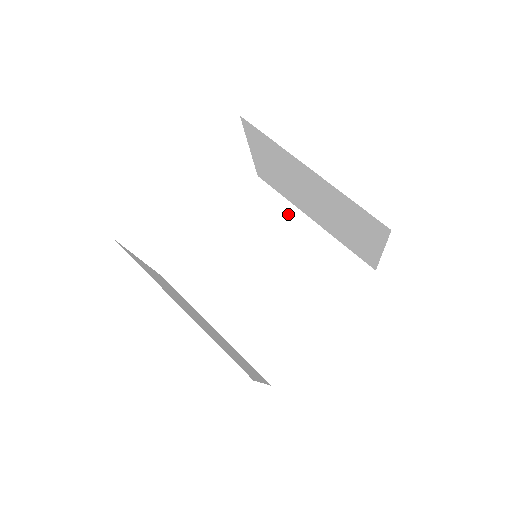
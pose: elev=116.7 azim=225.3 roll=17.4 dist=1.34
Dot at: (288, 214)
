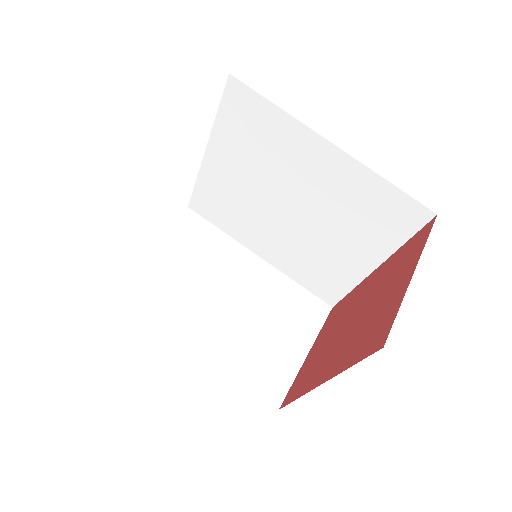
Dot at: (293, 135)
